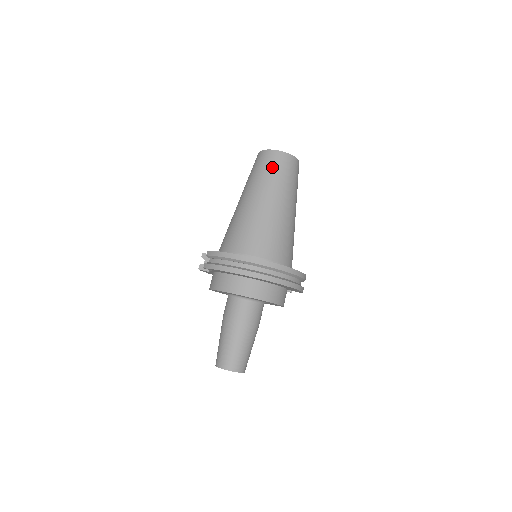
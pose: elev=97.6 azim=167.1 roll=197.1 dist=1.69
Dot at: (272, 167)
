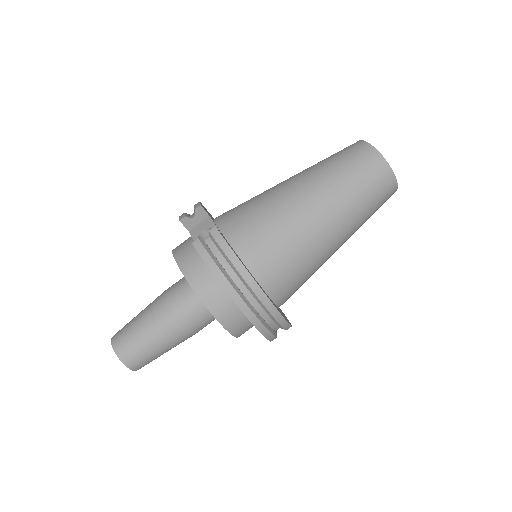
Dot at: (370, 185)
